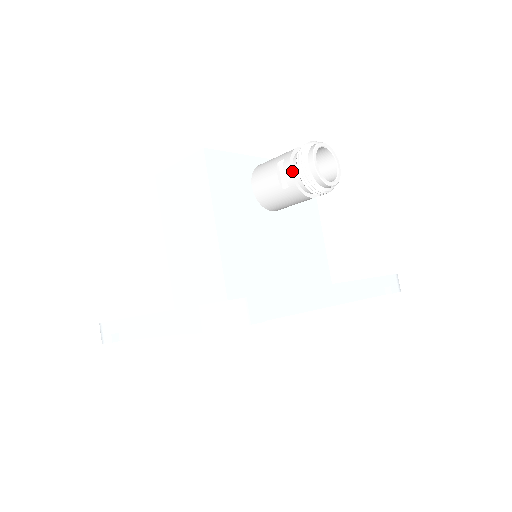
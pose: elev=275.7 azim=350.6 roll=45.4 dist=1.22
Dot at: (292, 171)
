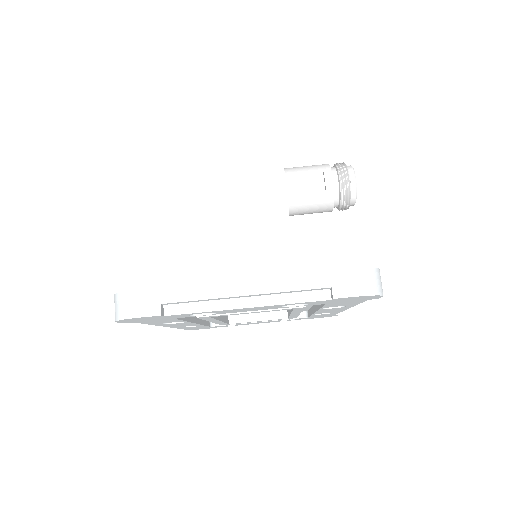
Dot at: (332, 181)
